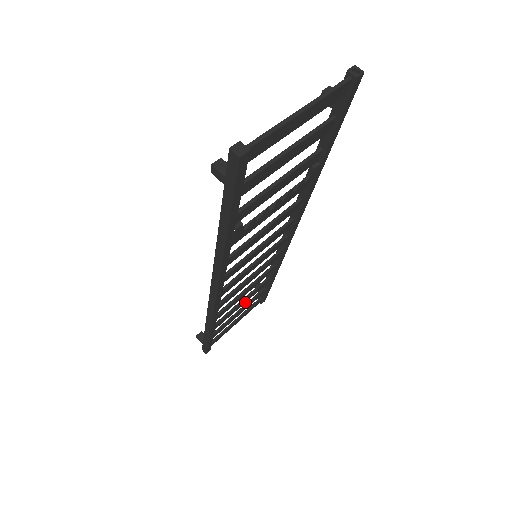
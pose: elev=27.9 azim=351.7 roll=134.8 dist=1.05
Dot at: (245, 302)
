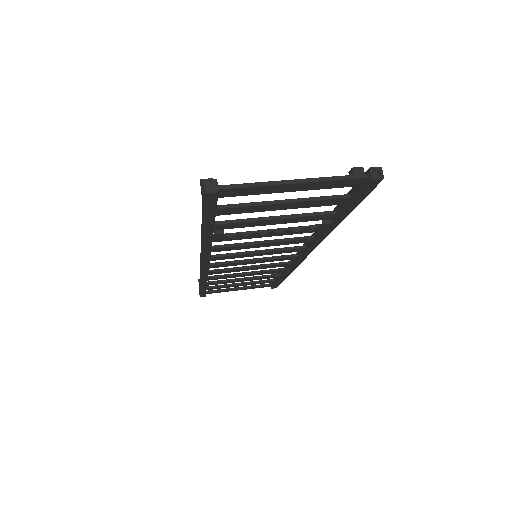
Dot at: (248, 280)
